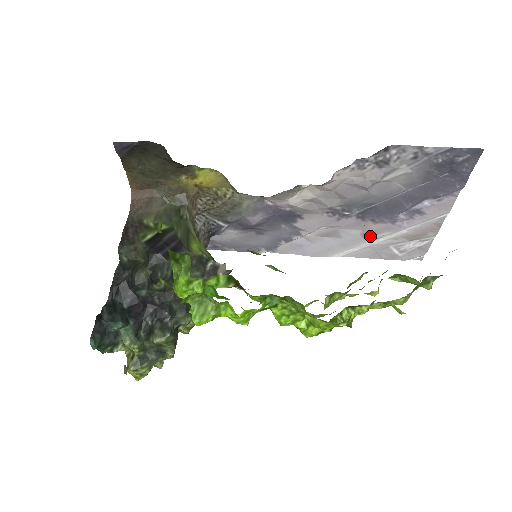
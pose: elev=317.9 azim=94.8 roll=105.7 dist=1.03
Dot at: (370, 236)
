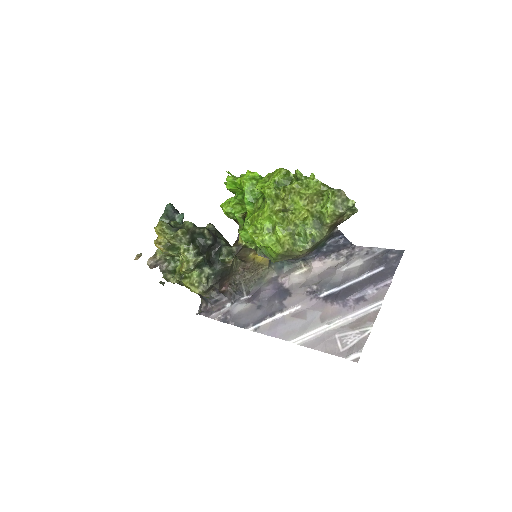
Dot at: (325, 319)
